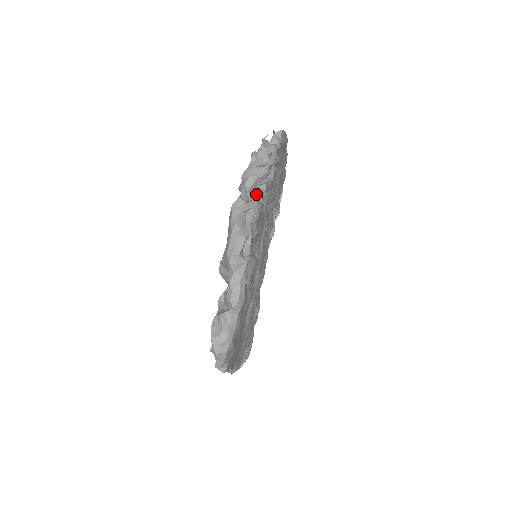
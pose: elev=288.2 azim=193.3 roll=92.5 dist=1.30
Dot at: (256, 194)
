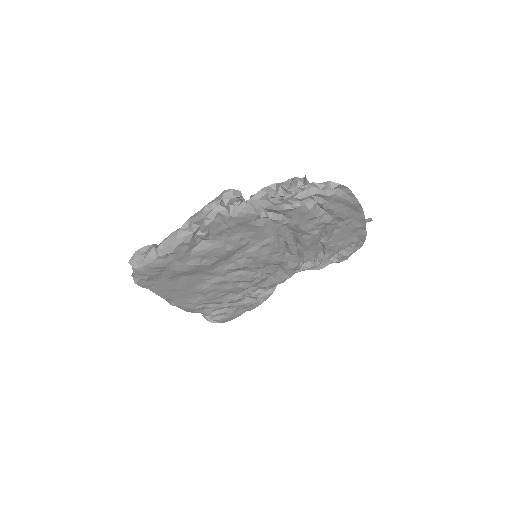
Dot at: (256, 203)
